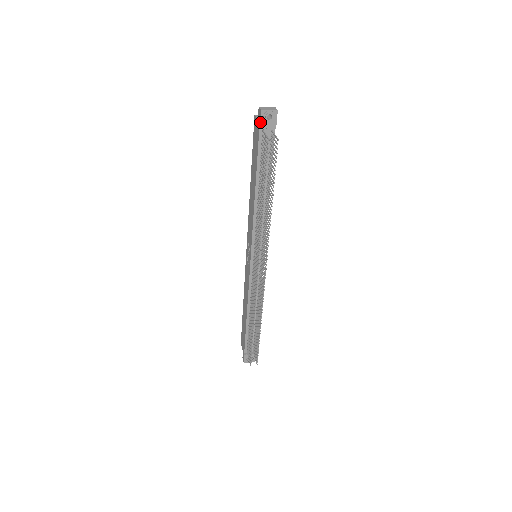
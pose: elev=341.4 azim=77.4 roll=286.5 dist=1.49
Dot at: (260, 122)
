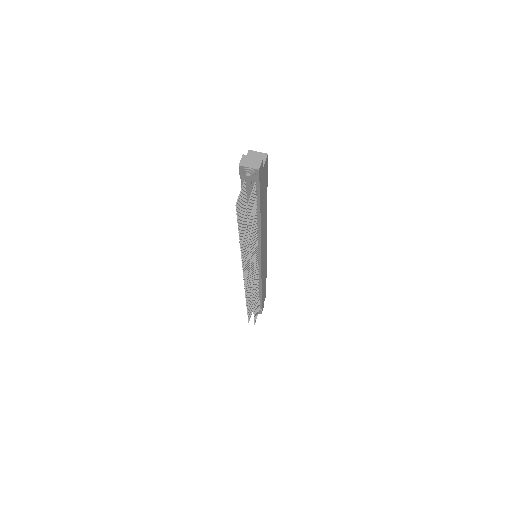
Dot at: (239, 174)
